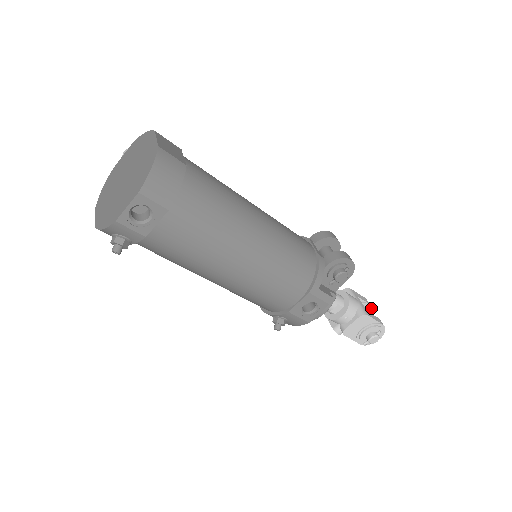
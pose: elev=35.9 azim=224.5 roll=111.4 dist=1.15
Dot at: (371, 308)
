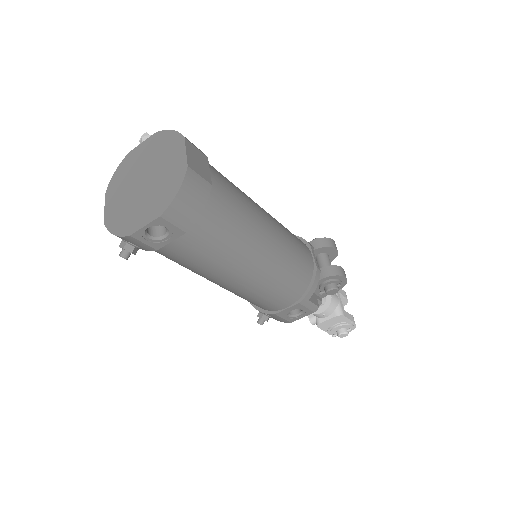
Dot at: occluded
